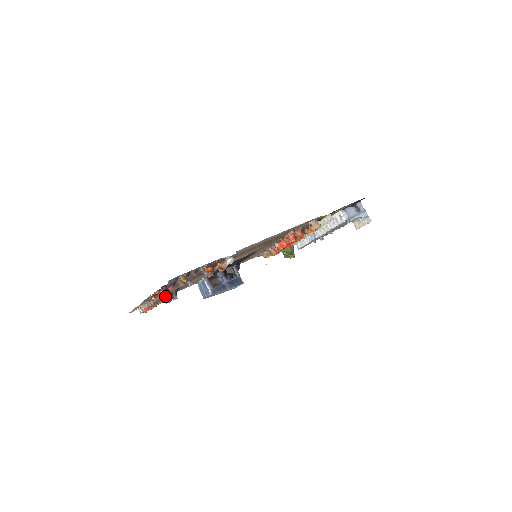
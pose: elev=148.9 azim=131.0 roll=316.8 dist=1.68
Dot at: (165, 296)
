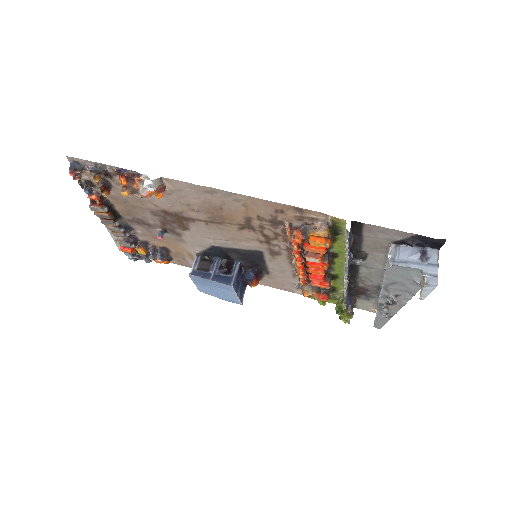
Dot at: (109, 216)
